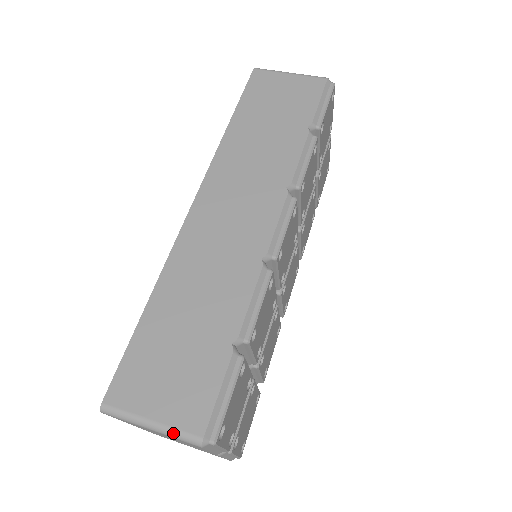
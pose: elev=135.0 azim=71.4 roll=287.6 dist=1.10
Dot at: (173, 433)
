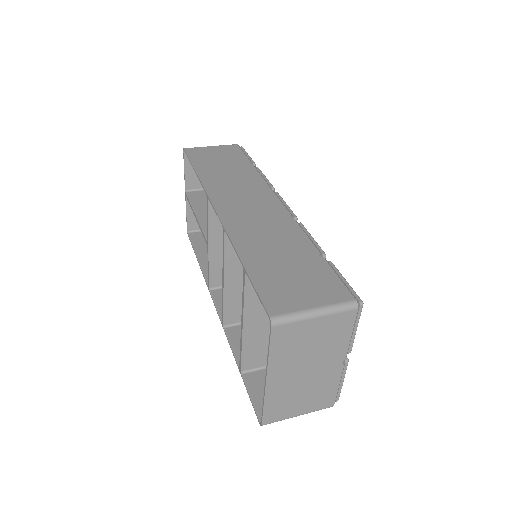
Dot at: (335, 308)
